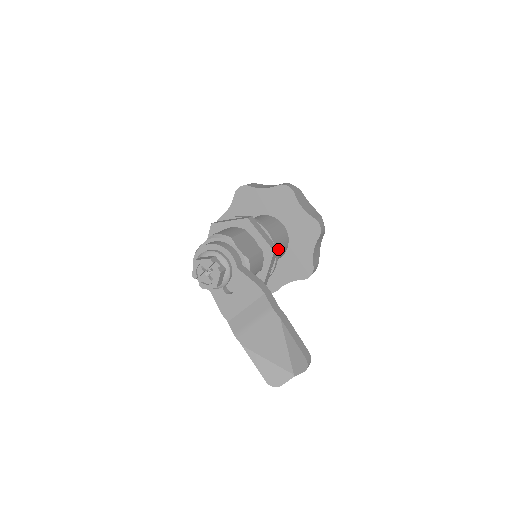
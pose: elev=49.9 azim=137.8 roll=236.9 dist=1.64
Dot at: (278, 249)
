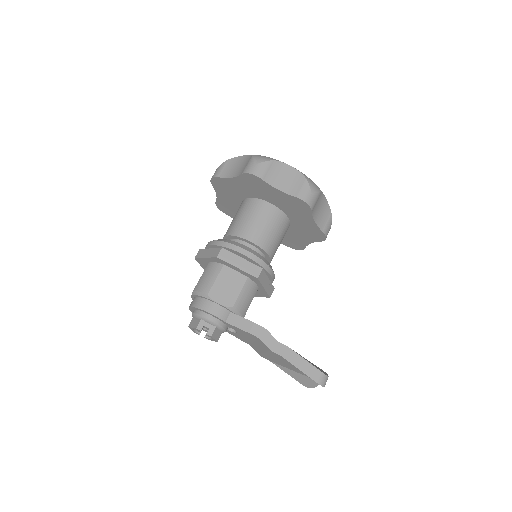
Dot at: (274, 241)
